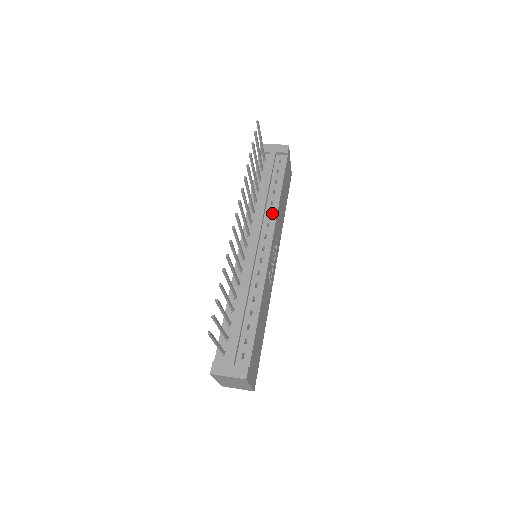
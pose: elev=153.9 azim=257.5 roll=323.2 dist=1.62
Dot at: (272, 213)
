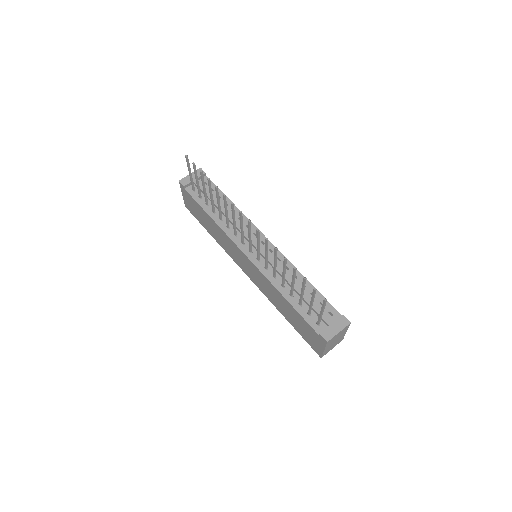
Dot at: occluded
